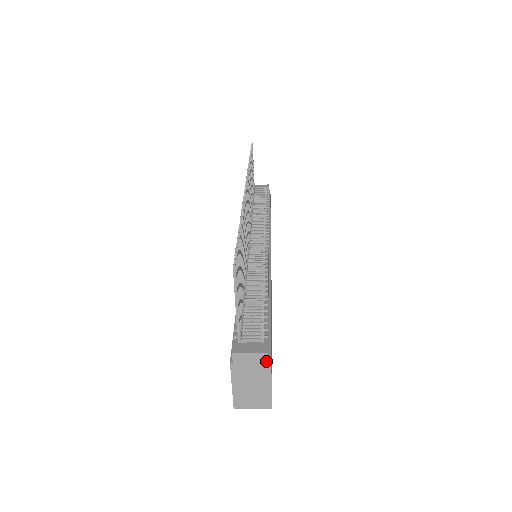
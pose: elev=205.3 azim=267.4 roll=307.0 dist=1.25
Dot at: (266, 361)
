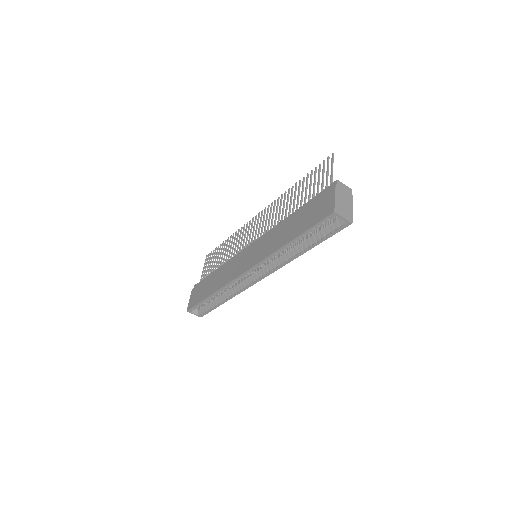
Dot at: (351, 193)
